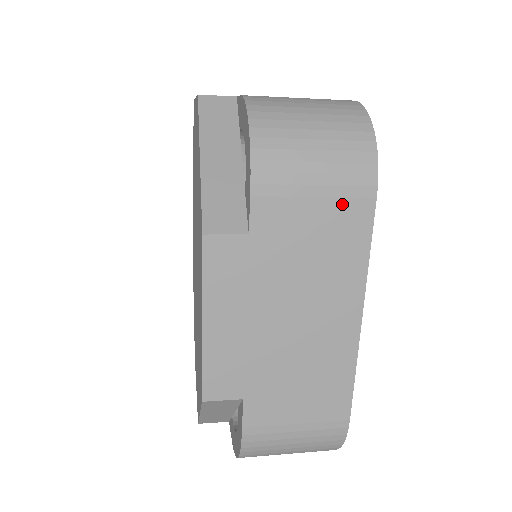
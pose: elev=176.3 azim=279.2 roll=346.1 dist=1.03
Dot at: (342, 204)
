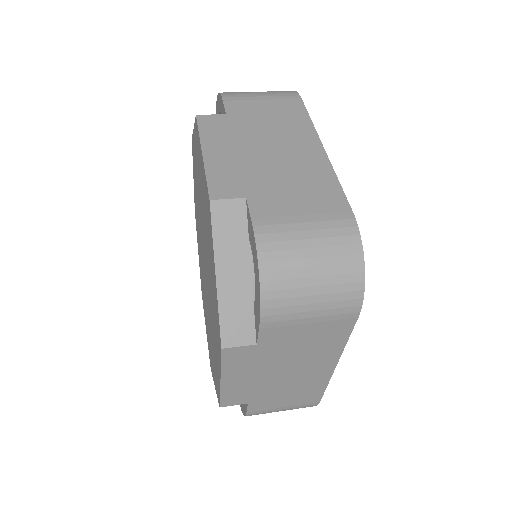
Dot at: (330, 323)
